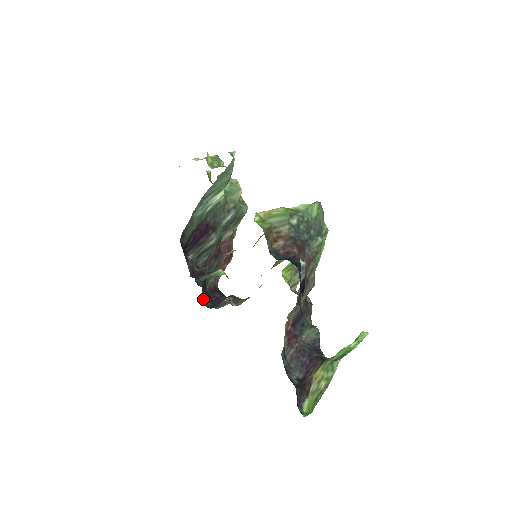
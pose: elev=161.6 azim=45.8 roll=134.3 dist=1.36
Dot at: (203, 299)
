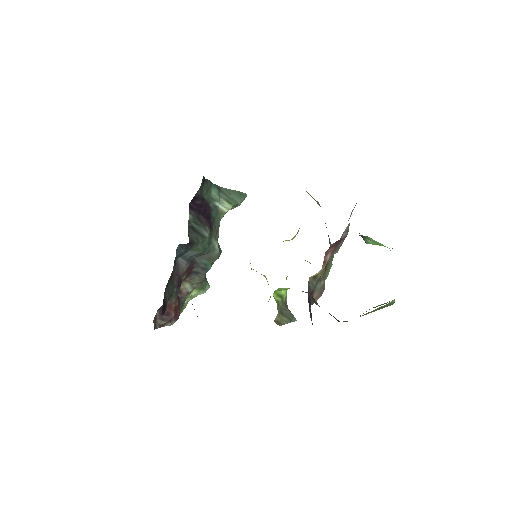
Dot at: (167, 284)
